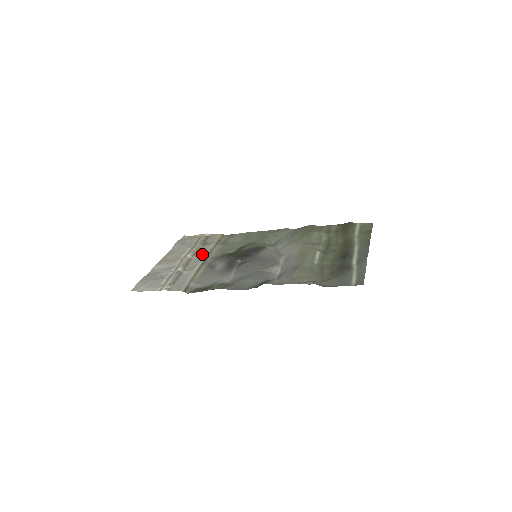
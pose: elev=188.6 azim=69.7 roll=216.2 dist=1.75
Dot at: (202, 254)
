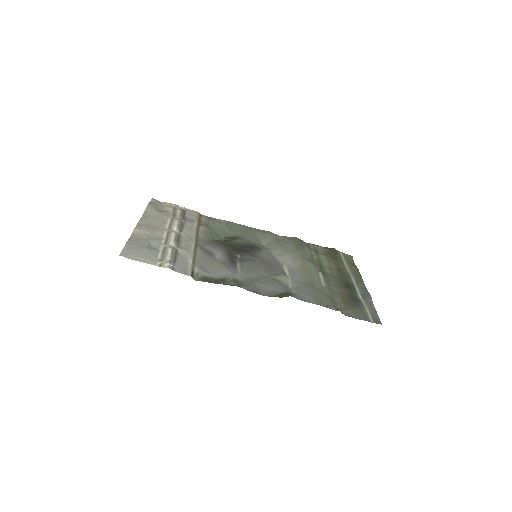
Dot at: (190, 232)
